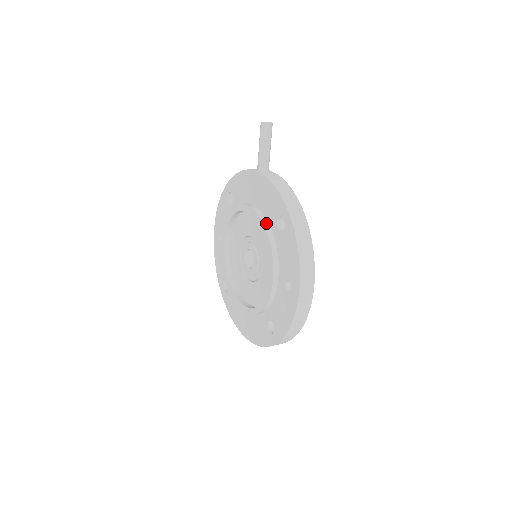
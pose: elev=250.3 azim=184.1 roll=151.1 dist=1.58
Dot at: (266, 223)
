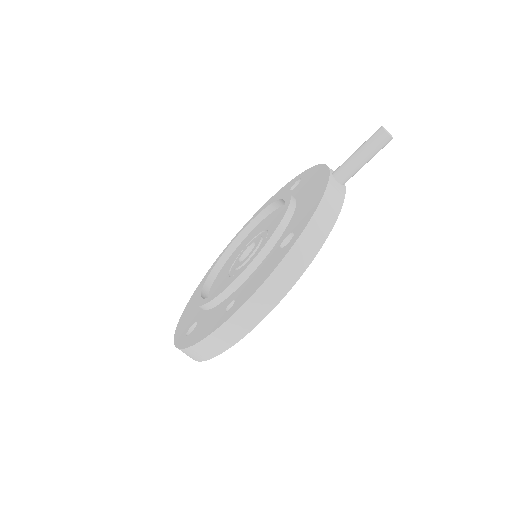
Dot at: (282, 228)
